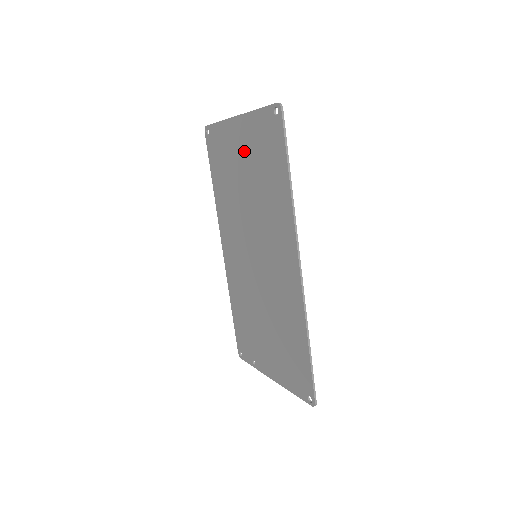
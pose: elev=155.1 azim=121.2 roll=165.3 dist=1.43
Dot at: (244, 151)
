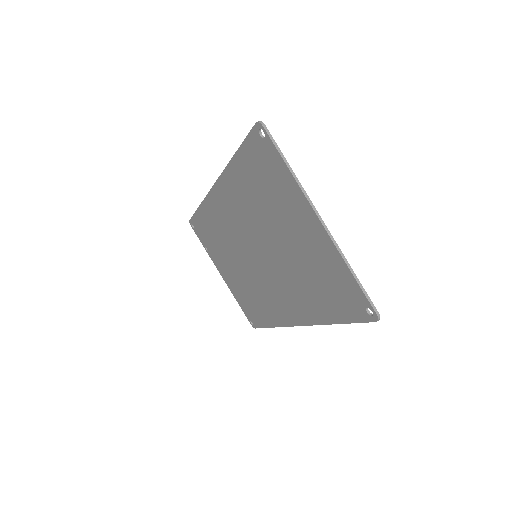
Dot at: (304, 240)
